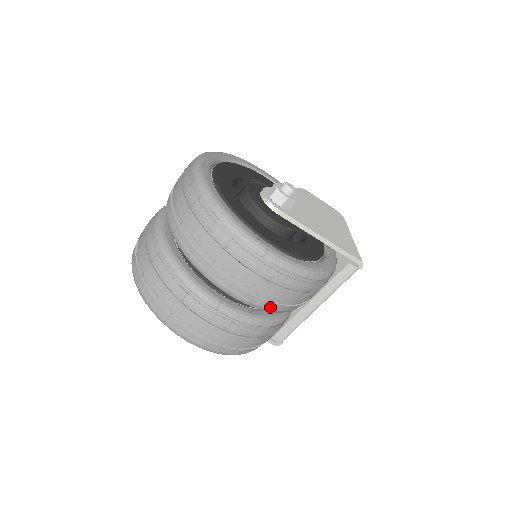
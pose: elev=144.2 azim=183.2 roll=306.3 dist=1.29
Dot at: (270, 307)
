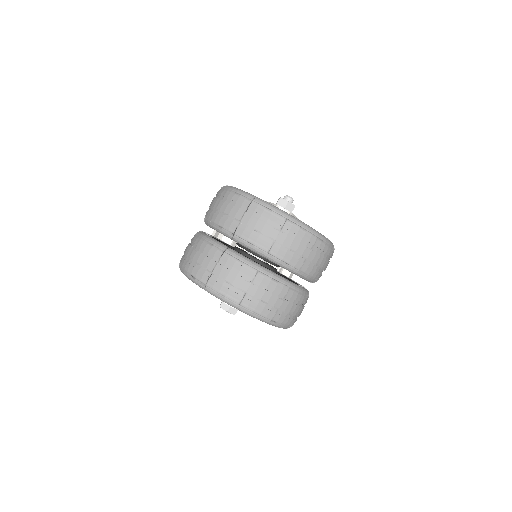
Dot at: occluded
